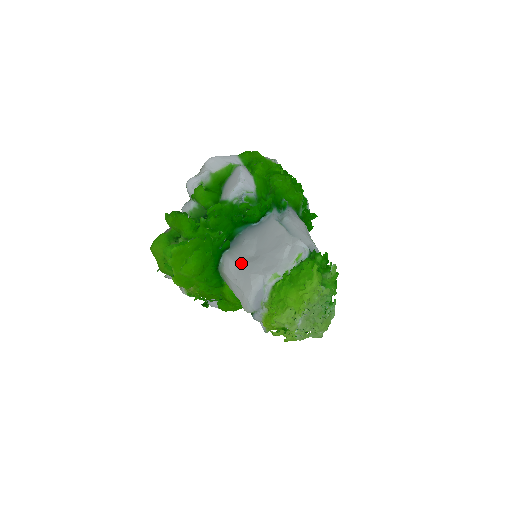
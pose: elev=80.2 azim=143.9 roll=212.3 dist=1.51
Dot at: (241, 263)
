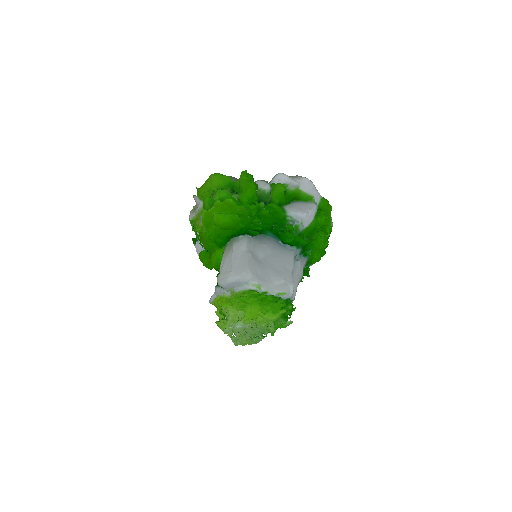
Dot at: (250, 254)
